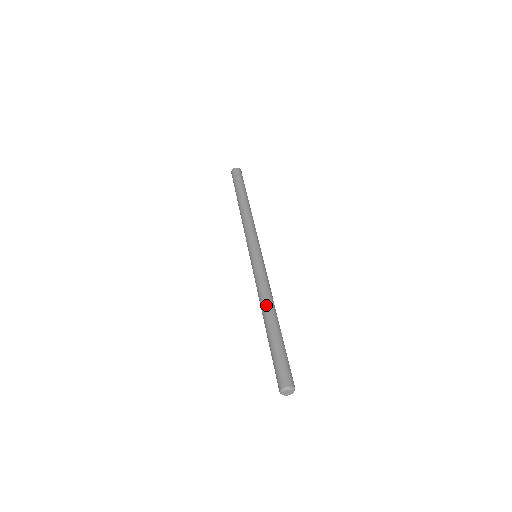
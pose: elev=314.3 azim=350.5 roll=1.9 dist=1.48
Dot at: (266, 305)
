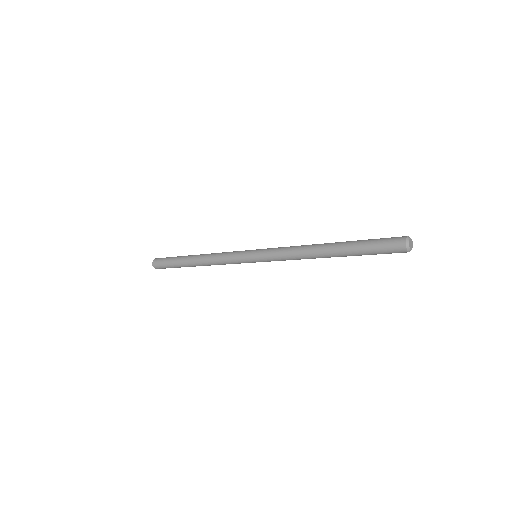
Dot at: (314, 245)
